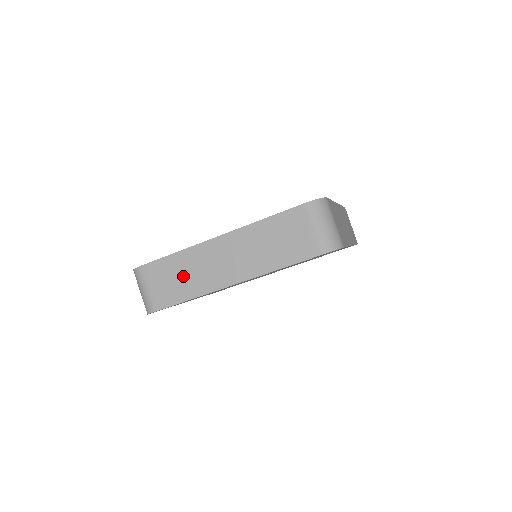
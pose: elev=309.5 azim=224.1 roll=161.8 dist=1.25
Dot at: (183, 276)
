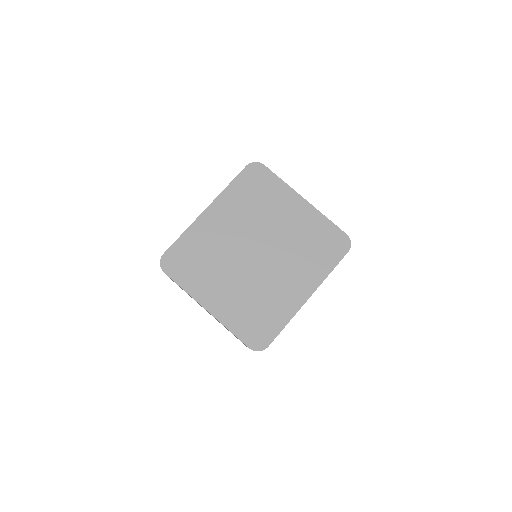
Dot at: occluded
